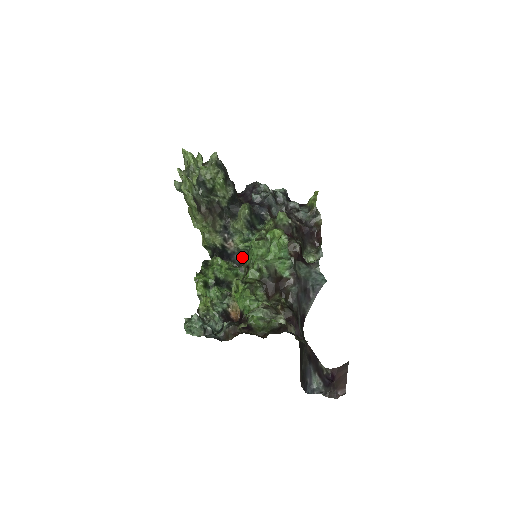
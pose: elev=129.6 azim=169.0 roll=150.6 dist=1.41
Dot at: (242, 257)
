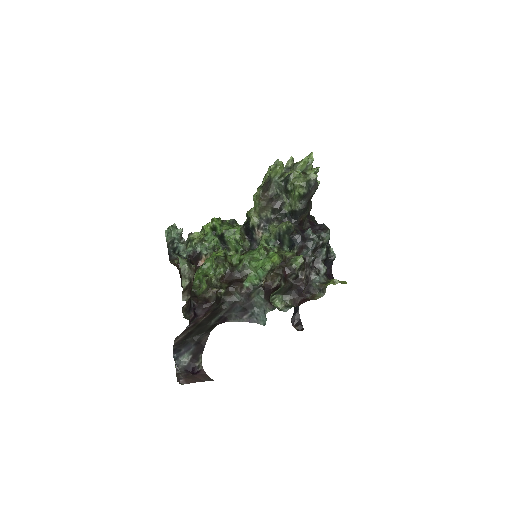
Dot at: occluded
